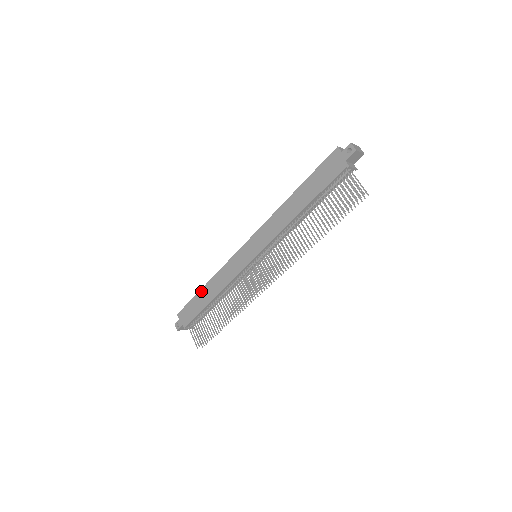
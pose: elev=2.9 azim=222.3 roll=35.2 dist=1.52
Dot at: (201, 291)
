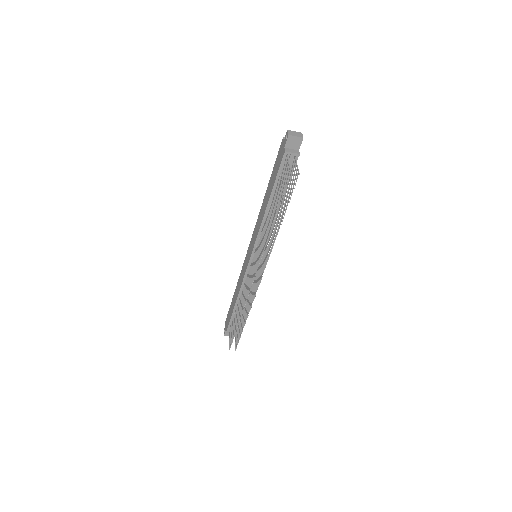
Dot at: (233, 296)
